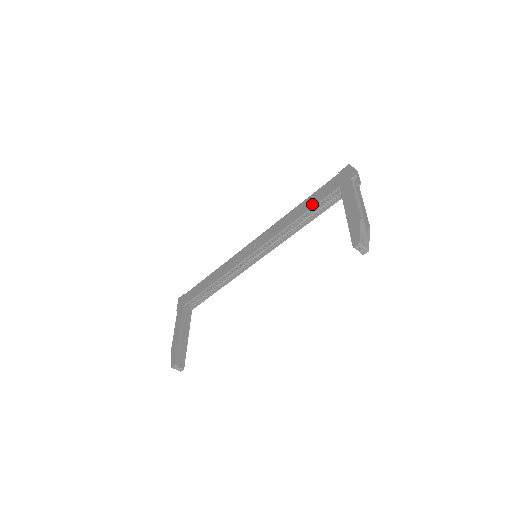
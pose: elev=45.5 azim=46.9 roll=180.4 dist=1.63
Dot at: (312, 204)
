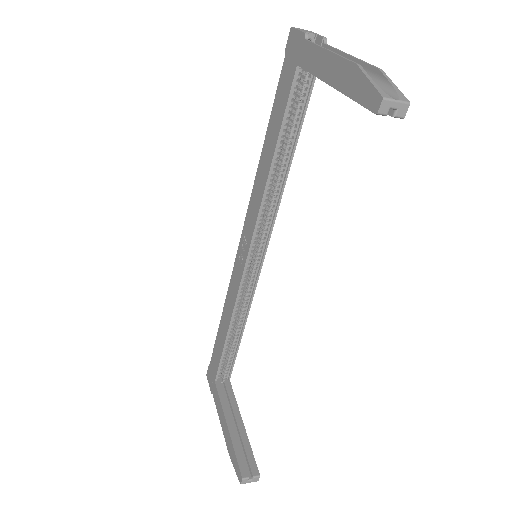
Dot at: (277, 125)
